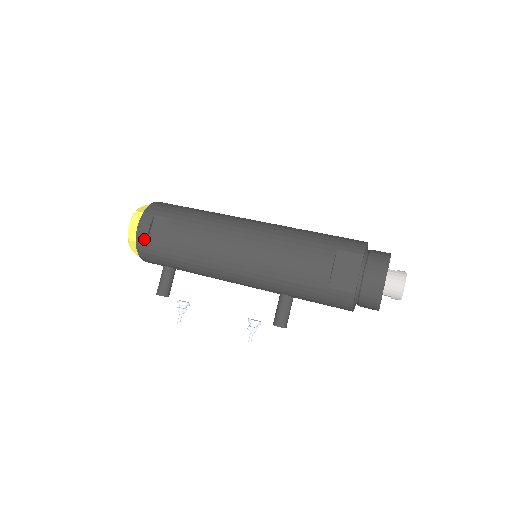
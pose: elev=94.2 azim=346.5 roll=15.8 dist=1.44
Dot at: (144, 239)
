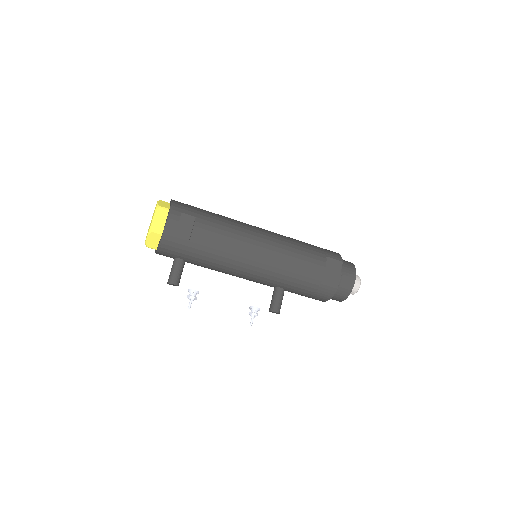
Dot at: (172, 233)
